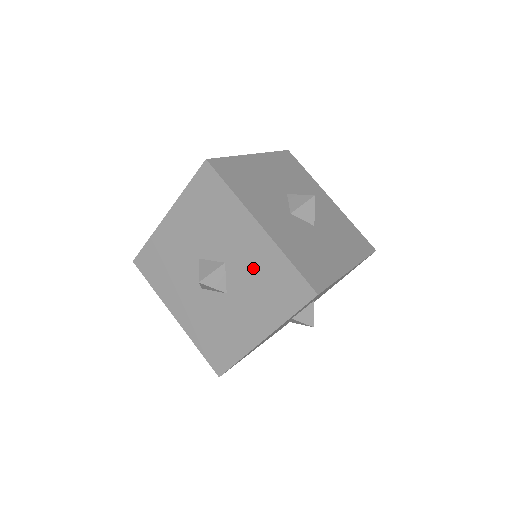
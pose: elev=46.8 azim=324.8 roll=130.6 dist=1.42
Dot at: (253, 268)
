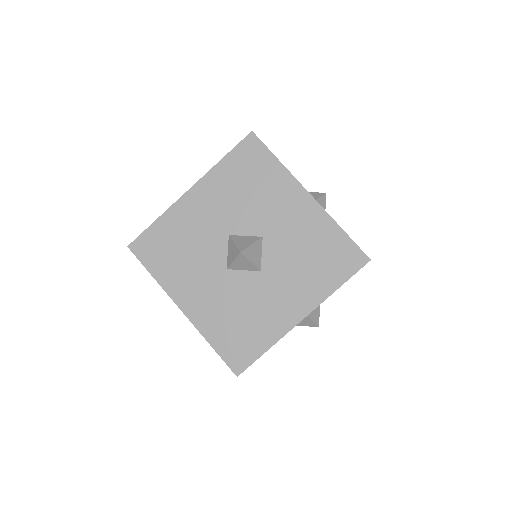
Dot at: (298, 239)
